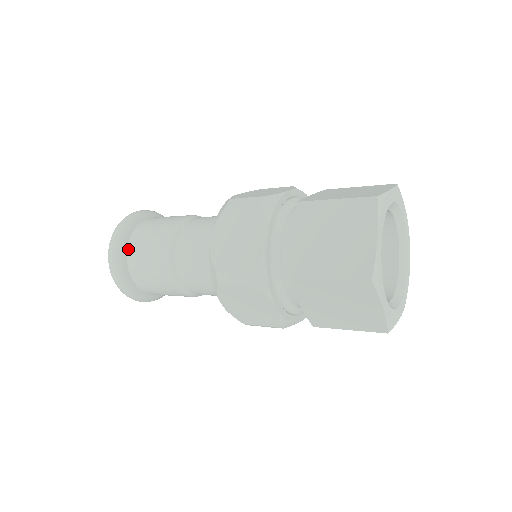
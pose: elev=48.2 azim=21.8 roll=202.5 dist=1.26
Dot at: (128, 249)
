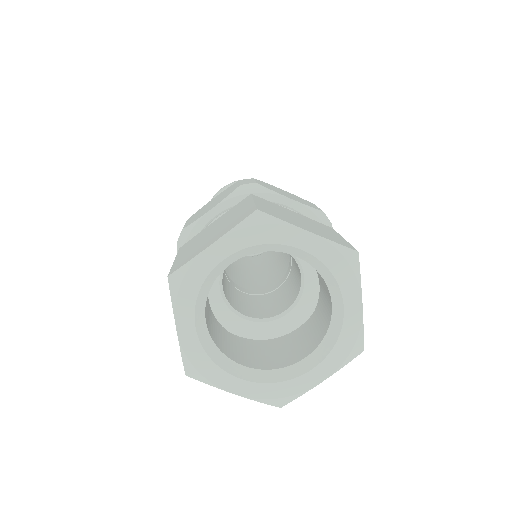
Dot at: occluded
